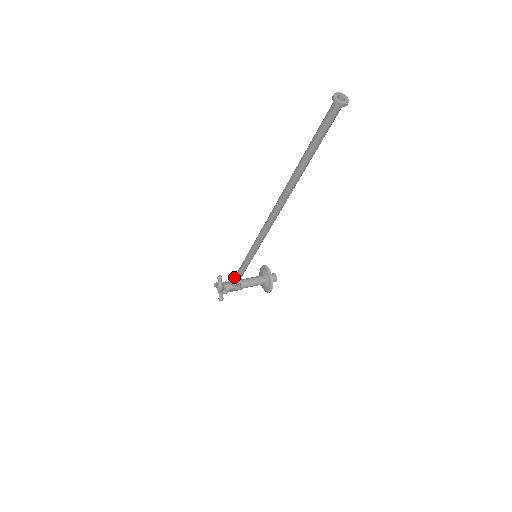
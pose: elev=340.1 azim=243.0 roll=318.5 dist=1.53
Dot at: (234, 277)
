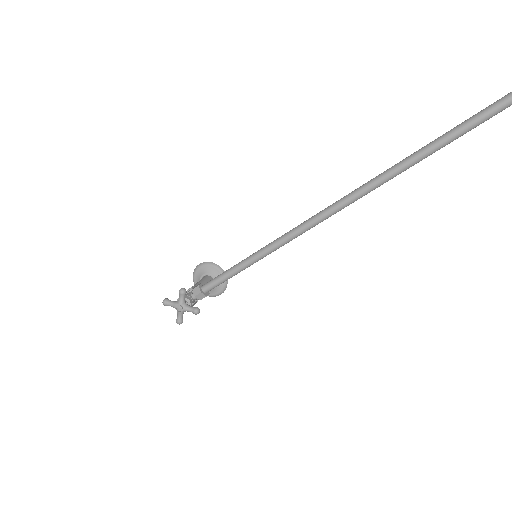
Dot at: (203, 287)
